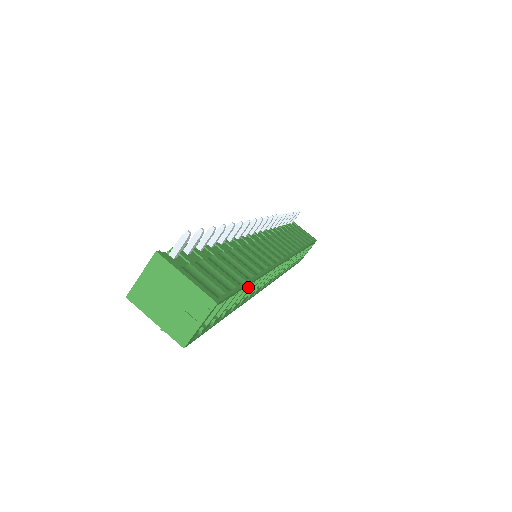
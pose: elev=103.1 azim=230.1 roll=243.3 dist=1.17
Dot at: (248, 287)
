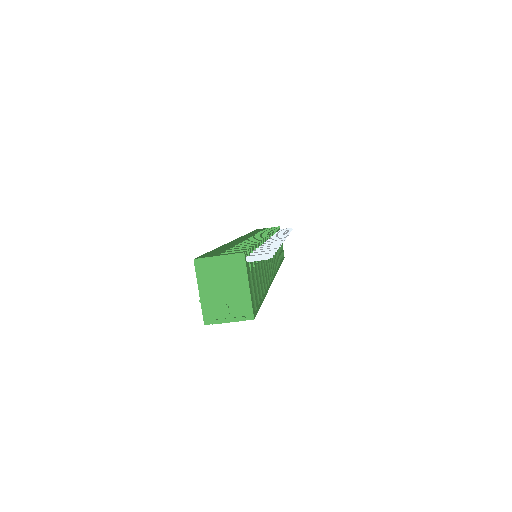
Dot at: occluded
